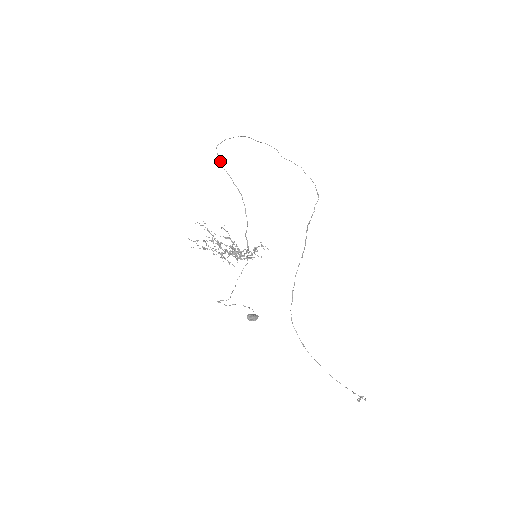
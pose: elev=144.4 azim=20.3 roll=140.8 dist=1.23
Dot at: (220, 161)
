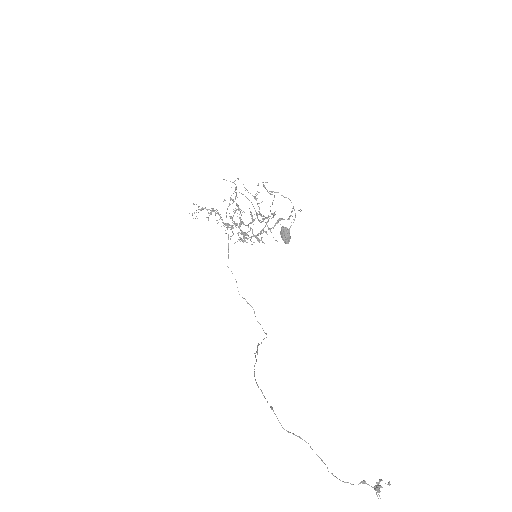
Dot at: occluded
